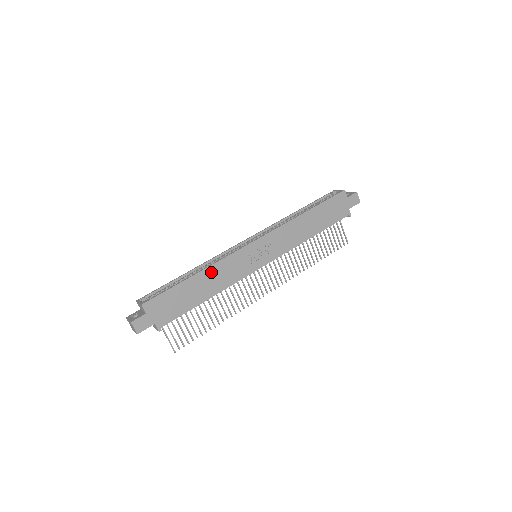
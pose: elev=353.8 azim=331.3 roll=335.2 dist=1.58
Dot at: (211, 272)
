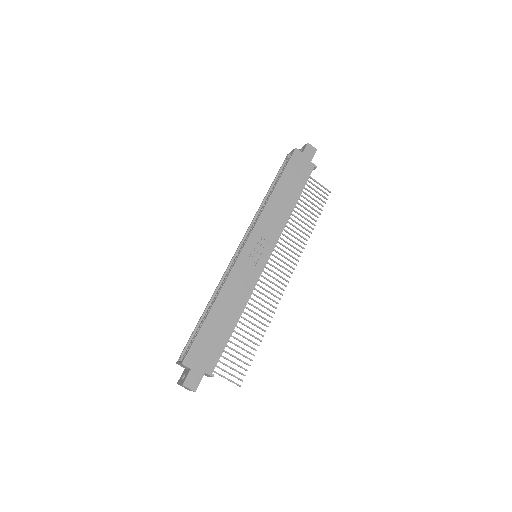
Dot at: (225, 296)
